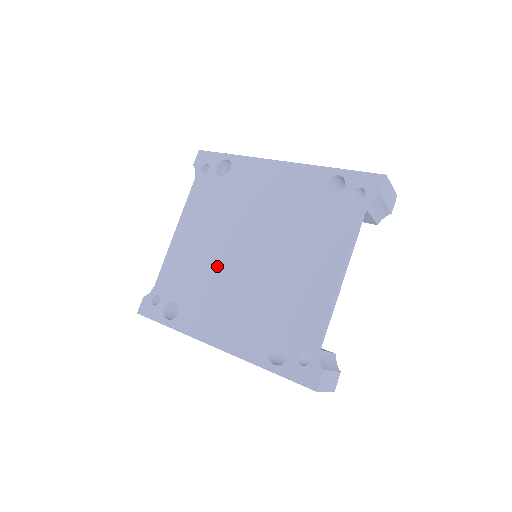
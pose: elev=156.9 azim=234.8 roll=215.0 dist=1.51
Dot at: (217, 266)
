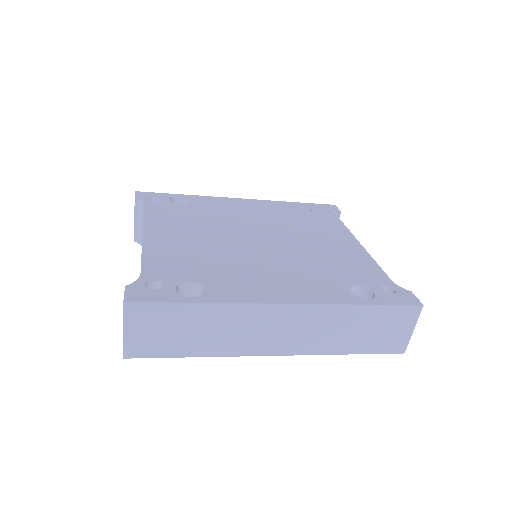
Dot at: (230, 250)
